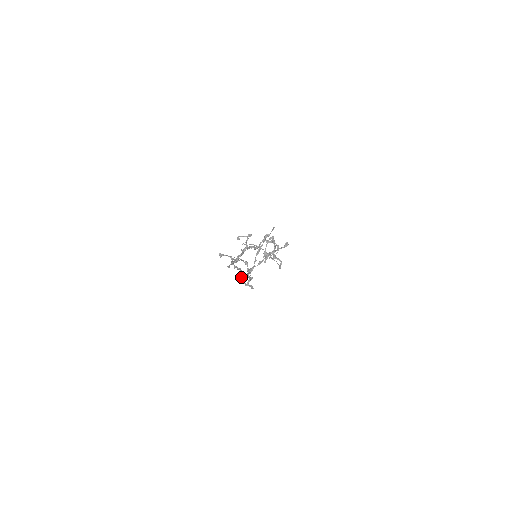
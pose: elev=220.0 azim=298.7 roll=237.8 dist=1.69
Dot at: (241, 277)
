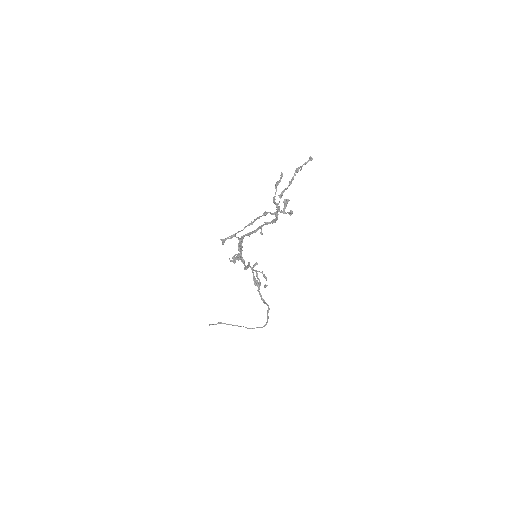
Dot at: (268, 223)
